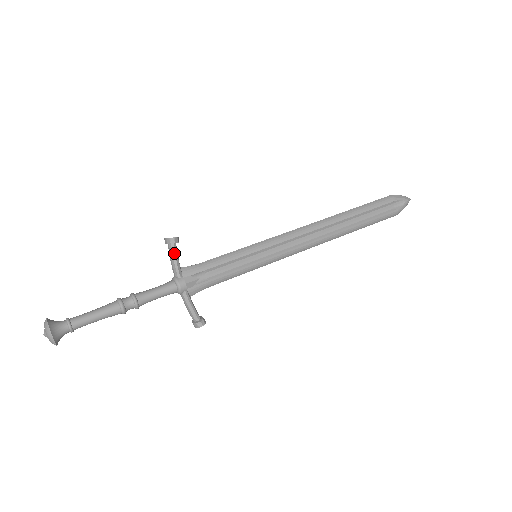
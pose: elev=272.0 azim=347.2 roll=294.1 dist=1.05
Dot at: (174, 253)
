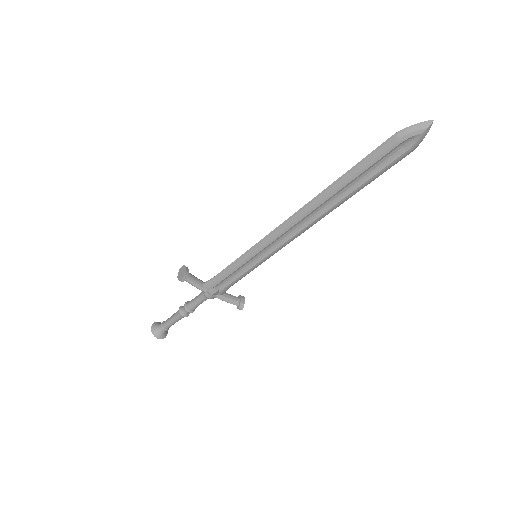
Dot at: (190, 283)
